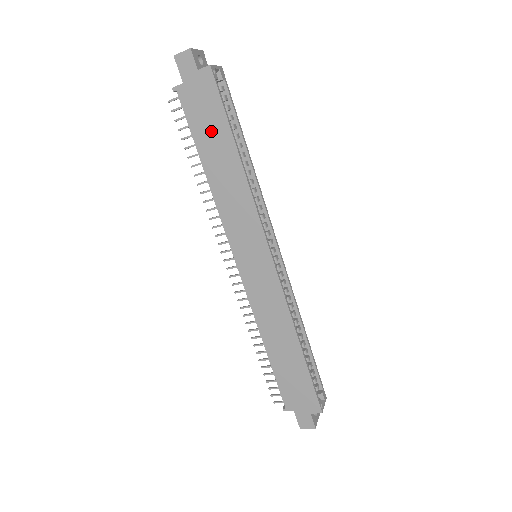
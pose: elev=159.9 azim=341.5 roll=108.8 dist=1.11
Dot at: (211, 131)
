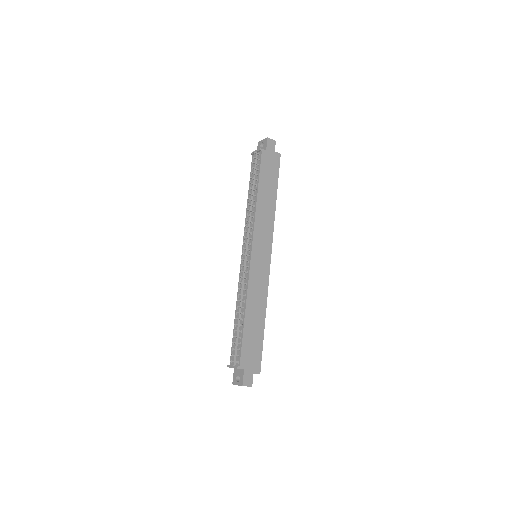
Dot at: (269, 179)
